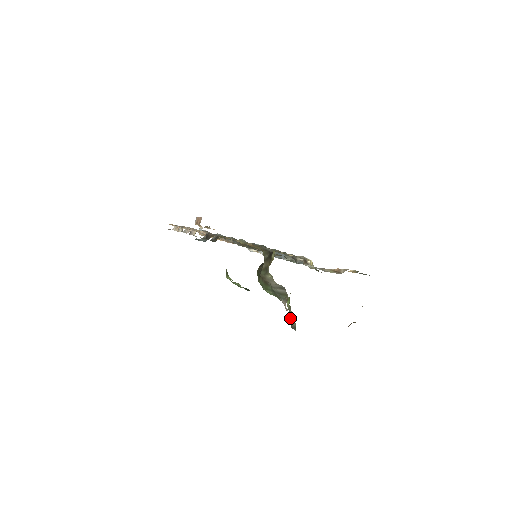
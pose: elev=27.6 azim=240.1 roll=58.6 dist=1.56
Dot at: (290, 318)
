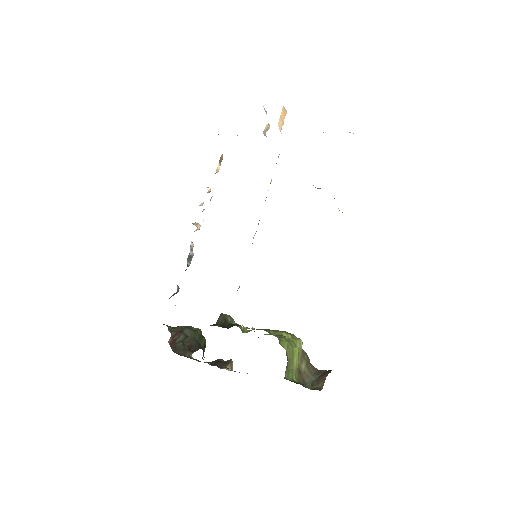
Dot at: occluded
